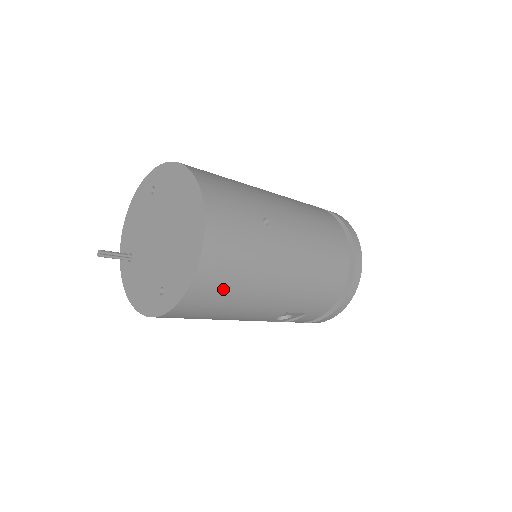
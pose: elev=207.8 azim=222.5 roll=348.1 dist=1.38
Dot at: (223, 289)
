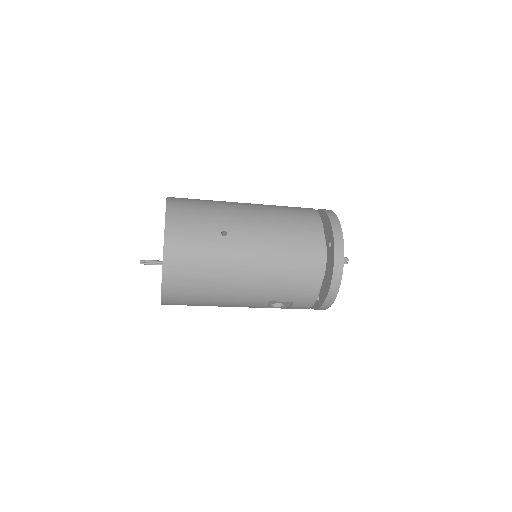
Dot at: (191, 285)
